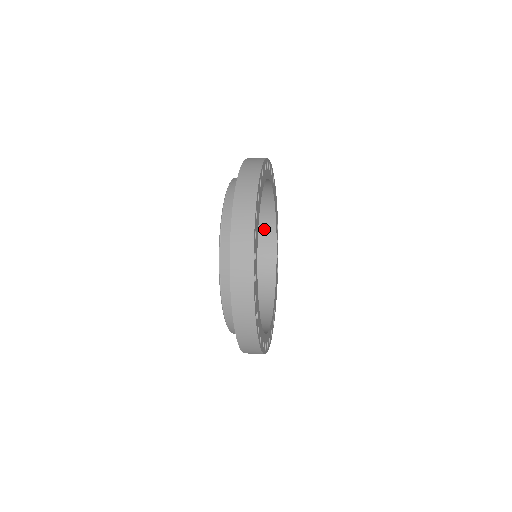
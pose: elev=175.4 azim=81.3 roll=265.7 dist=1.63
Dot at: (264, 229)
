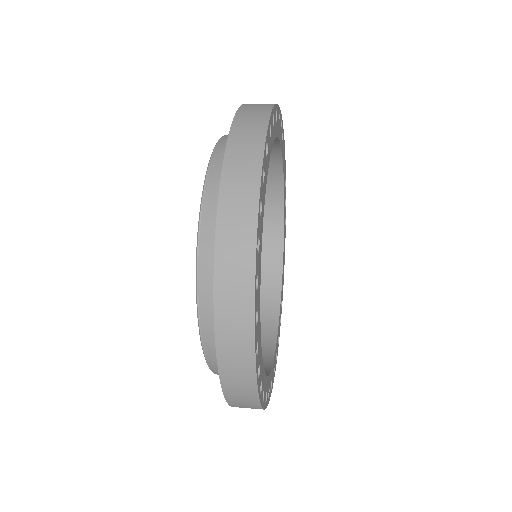
Dot at: (267, 207)
